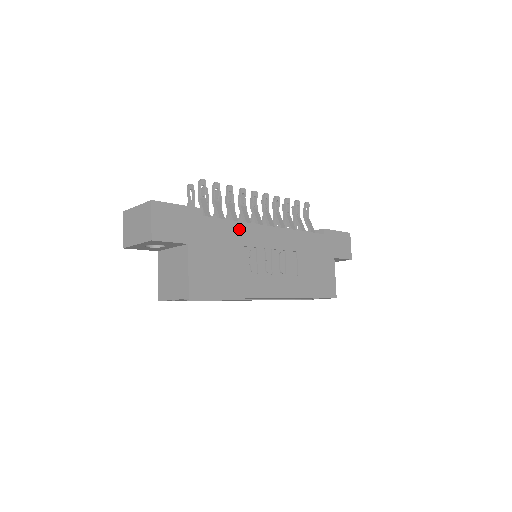
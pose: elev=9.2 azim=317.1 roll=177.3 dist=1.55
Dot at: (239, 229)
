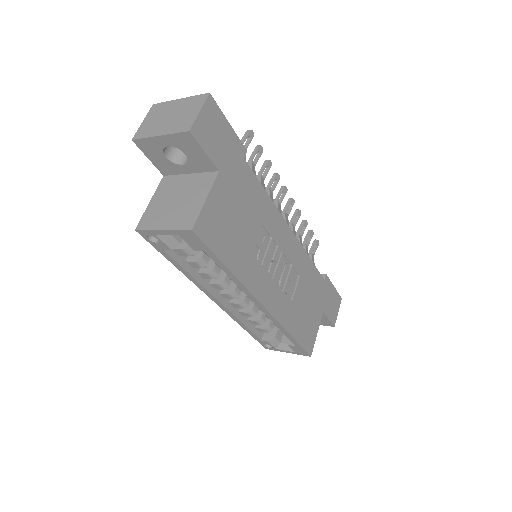
Dot at: (266, 204)
